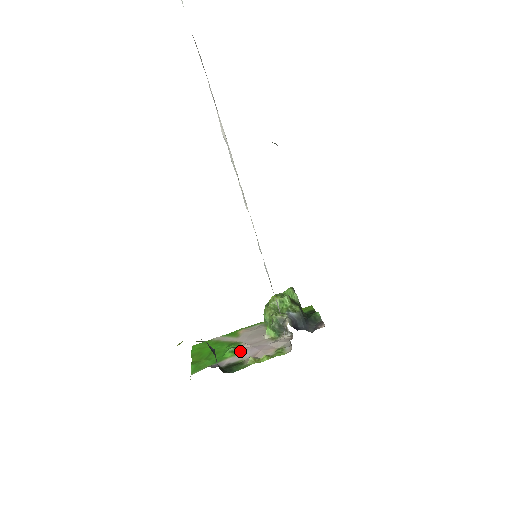
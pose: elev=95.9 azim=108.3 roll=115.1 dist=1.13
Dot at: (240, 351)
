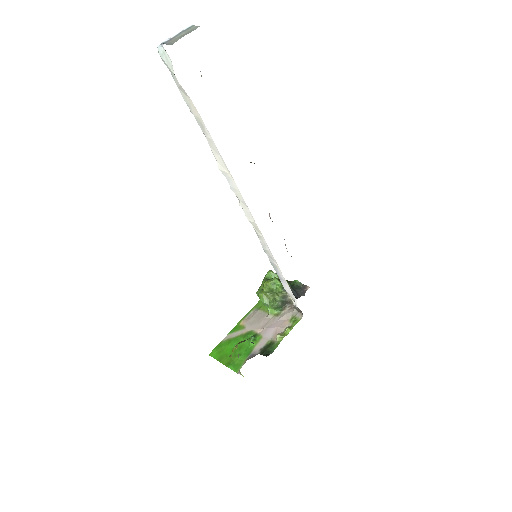
Dot at: (259, 336)
